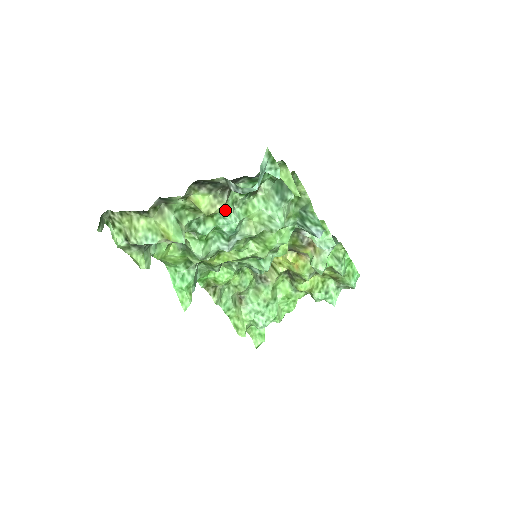
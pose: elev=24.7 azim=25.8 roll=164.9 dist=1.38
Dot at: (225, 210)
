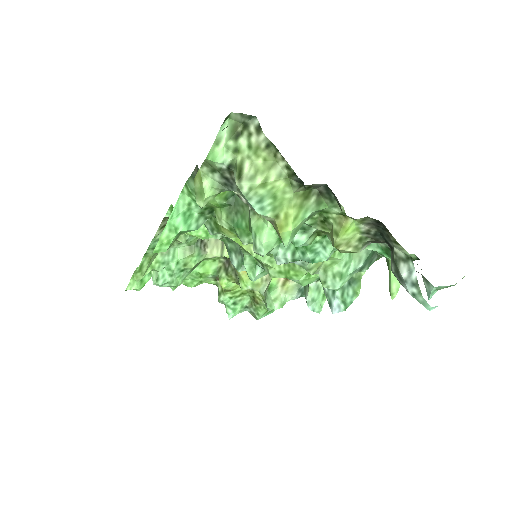
Dot at: occluded
